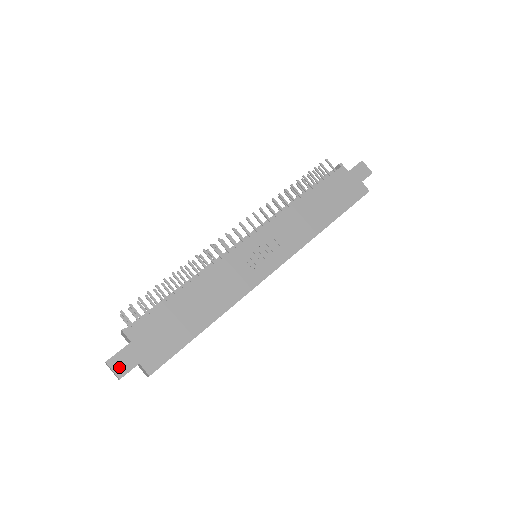
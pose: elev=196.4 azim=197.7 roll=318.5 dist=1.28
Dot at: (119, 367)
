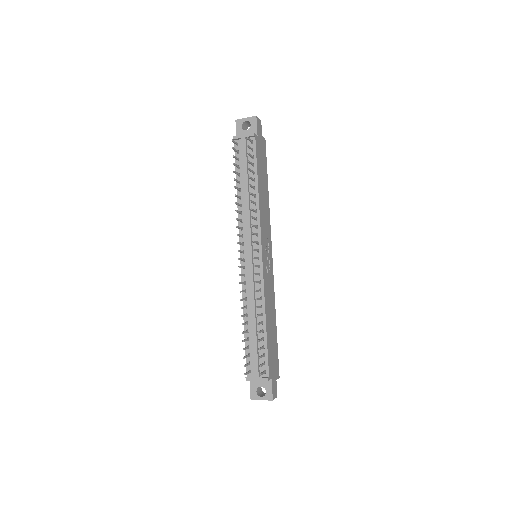
Dot at: (275, 394)
